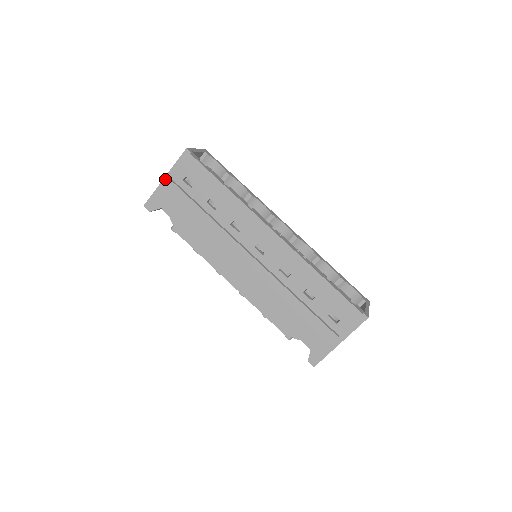
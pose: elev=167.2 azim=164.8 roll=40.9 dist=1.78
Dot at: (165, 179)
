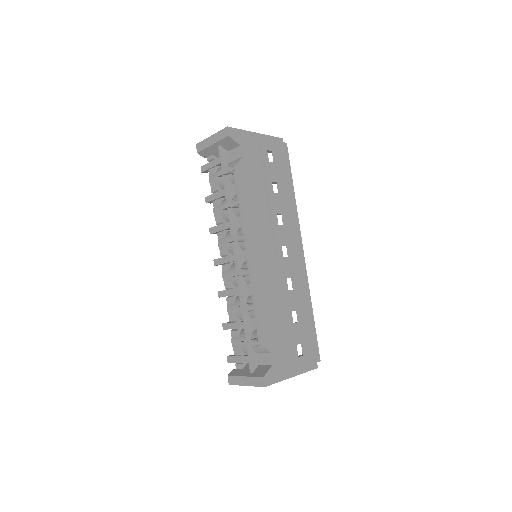
Dot at: (257, 134)
